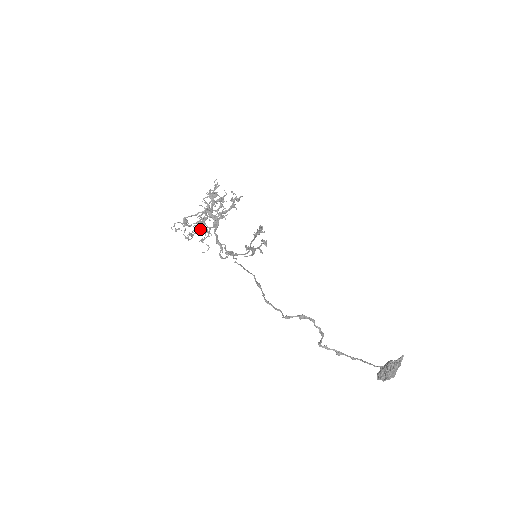
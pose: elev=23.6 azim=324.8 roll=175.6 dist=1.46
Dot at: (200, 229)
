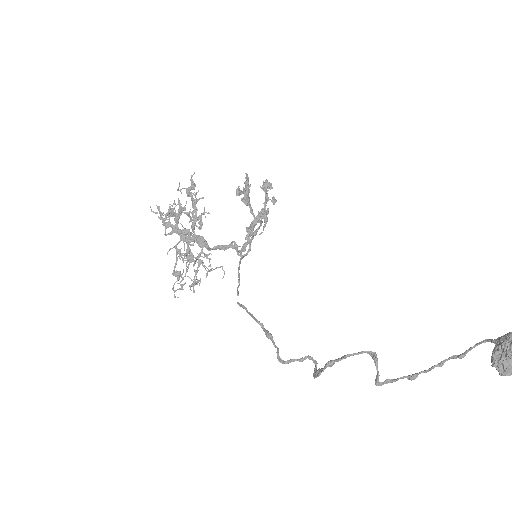
Dot at: occluded
